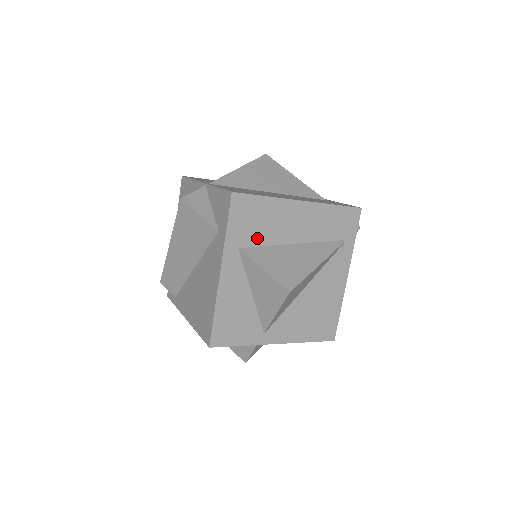
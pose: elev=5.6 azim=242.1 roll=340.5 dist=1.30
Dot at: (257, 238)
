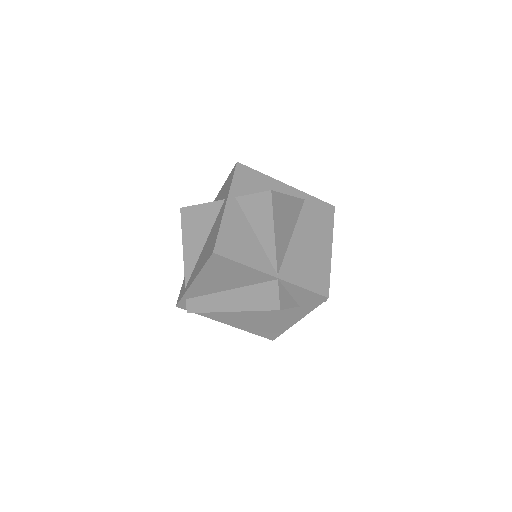
Dot at: occluded
